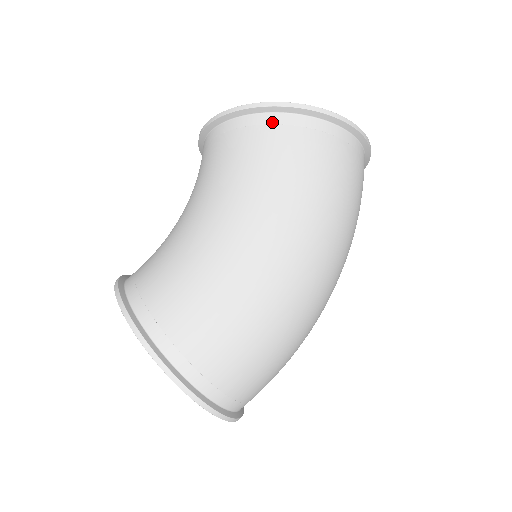
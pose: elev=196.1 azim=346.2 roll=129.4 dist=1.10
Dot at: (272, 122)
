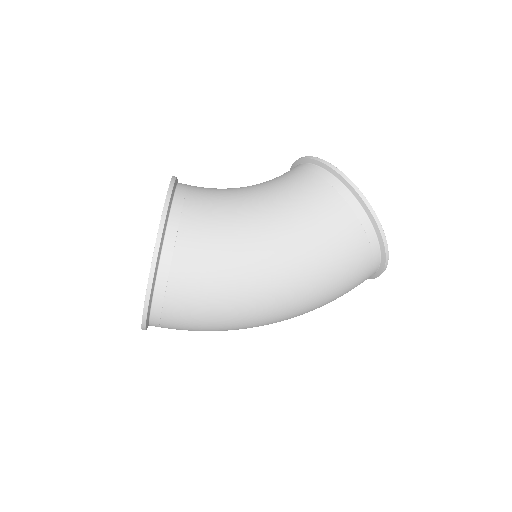
Dot at: (357, 213)
